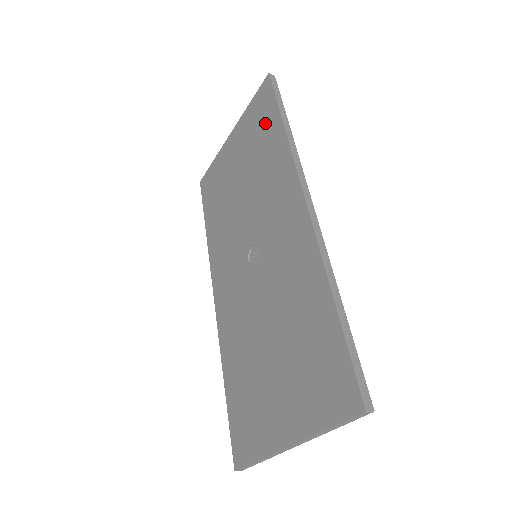
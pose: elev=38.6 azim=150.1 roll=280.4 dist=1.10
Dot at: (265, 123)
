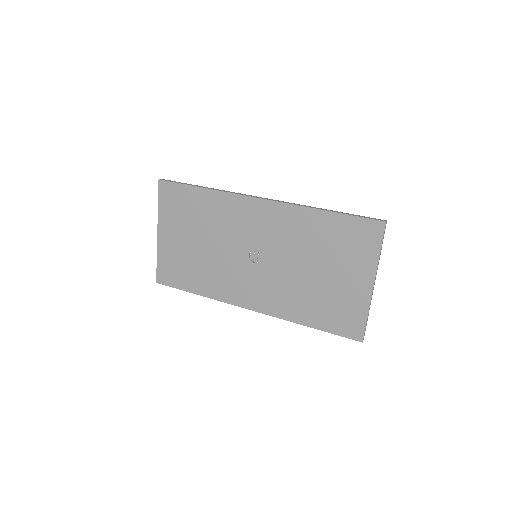
Dot at: (186, 200)
